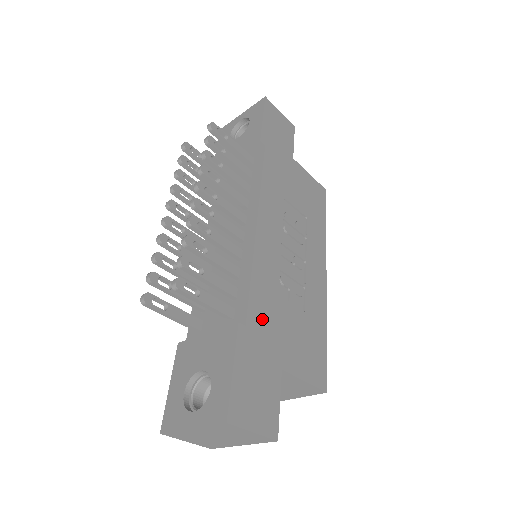
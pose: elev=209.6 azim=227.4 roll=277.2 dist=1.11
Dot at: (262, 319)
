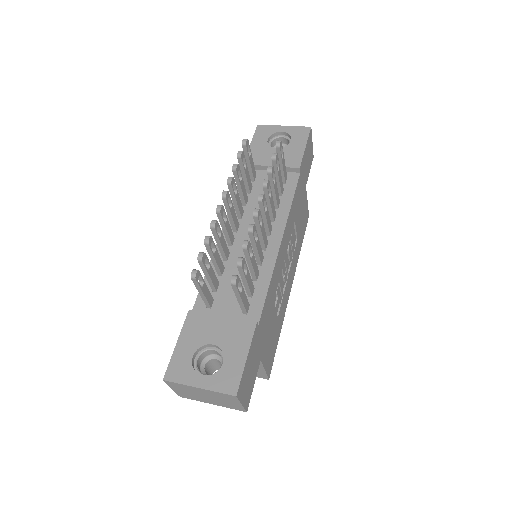
Dot at: (264, 320)
